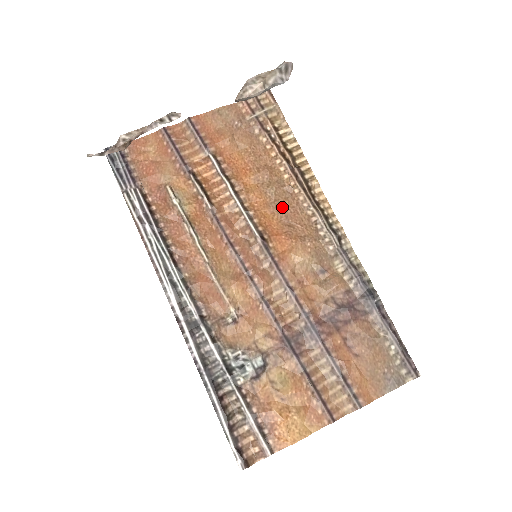
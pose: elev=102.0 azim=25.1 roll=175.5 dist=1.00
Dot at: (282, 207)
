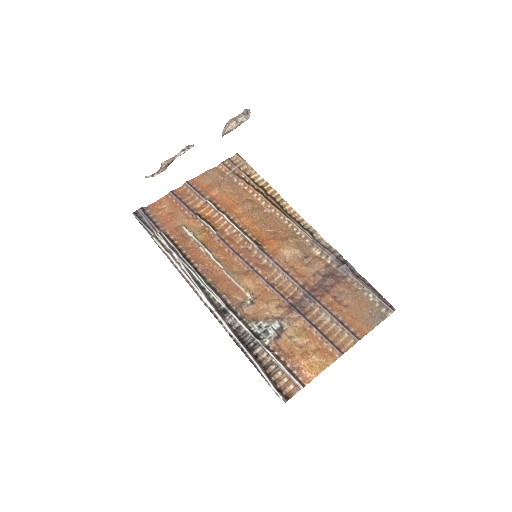
Dot at: (266, 223)
